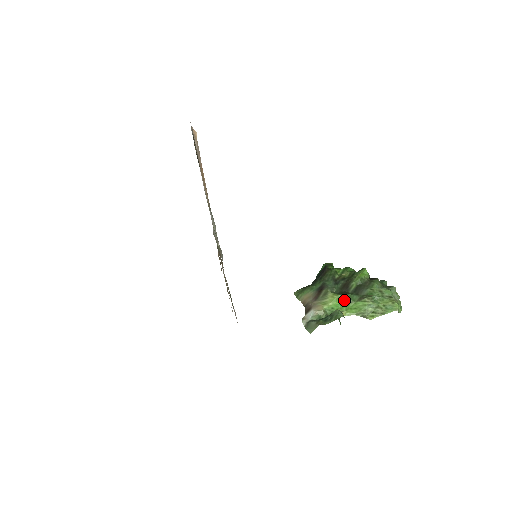
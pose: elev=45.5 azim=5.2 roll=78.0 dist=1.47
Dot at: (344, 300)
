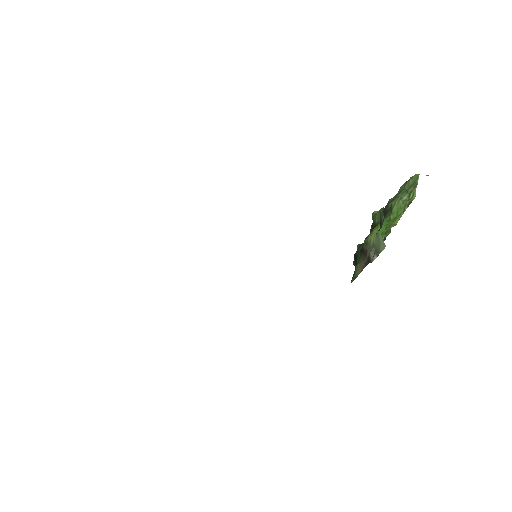
Dot at: occluded
